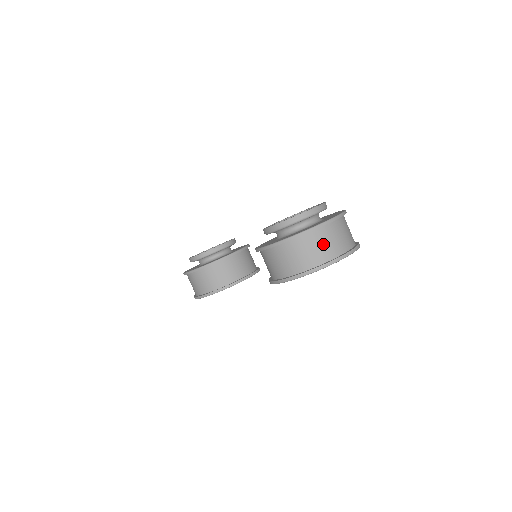
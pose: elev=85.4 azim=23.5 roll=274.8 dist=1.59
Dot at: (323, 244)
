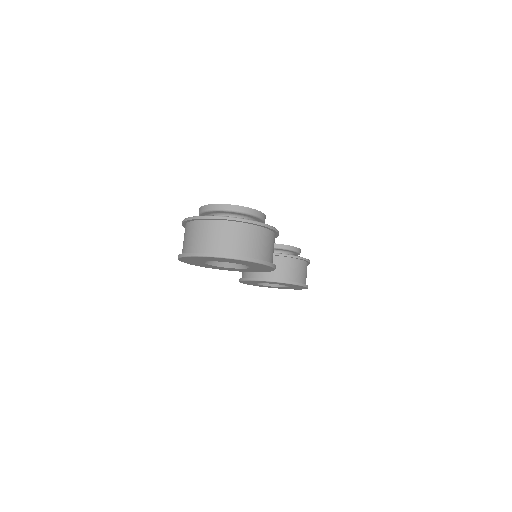
Dot at: (197, 236)
